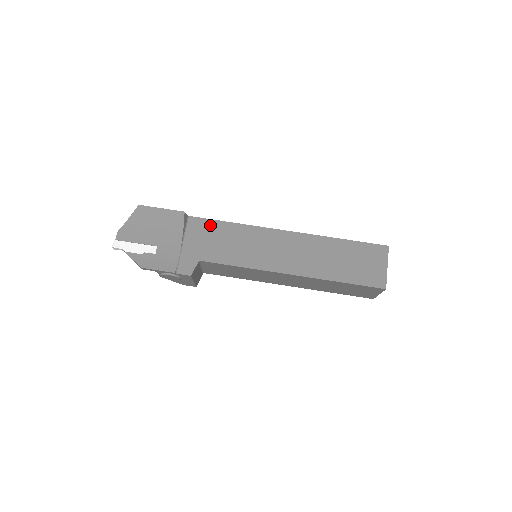
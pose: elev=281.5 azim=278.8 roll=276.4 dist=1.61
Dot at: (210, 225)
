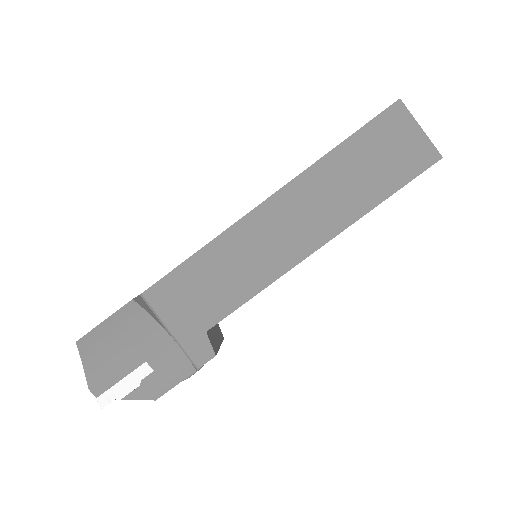
Dot at: (175, 281)
